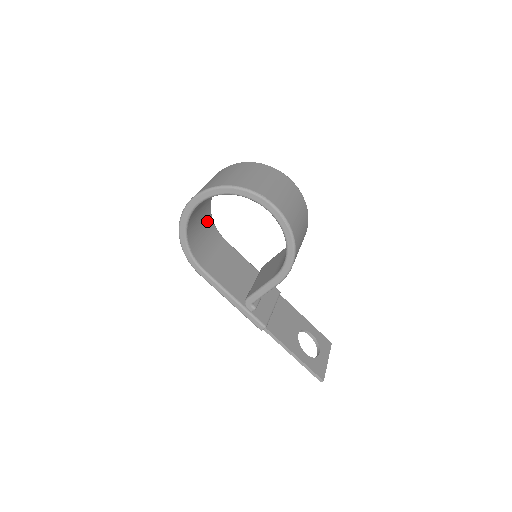
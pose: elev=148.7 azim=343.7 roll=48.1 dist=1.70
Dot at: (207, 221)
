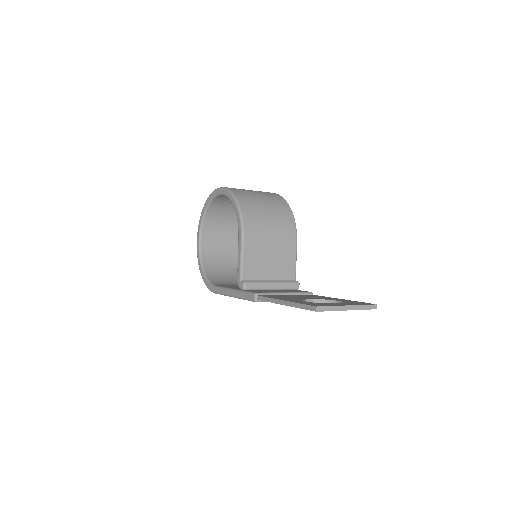
Dot at: occluded
